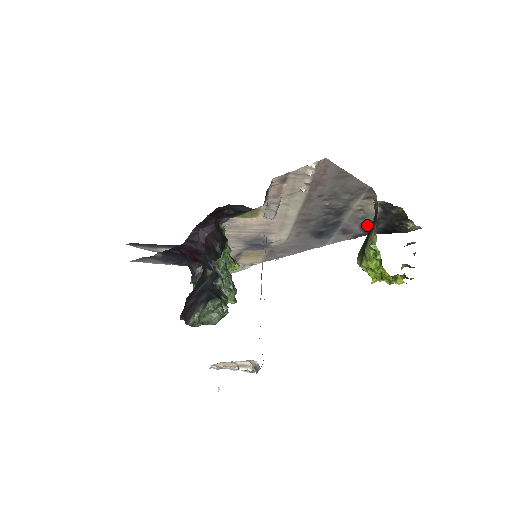
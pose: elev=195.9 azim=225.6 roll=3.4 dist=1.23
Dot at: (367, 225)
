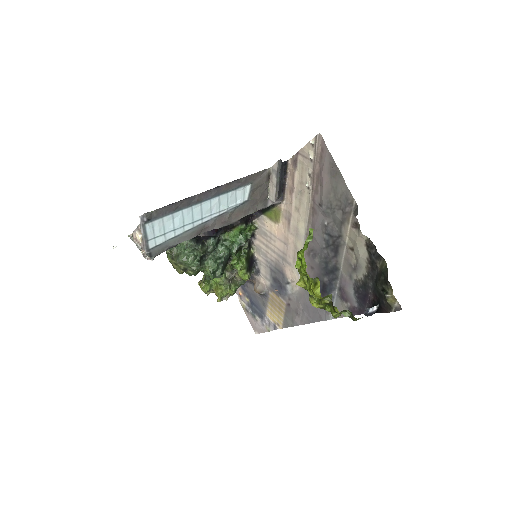
Dot at: (360, 288)
